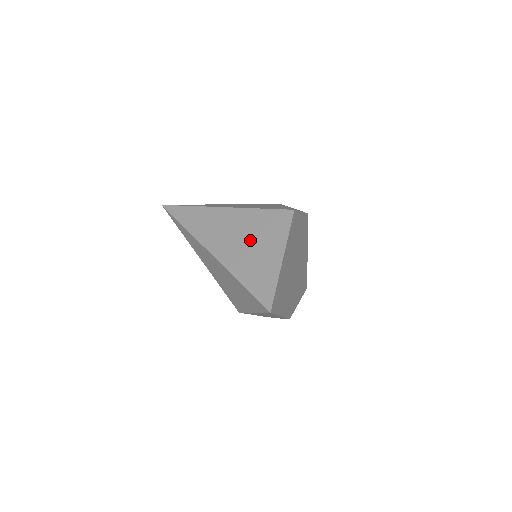
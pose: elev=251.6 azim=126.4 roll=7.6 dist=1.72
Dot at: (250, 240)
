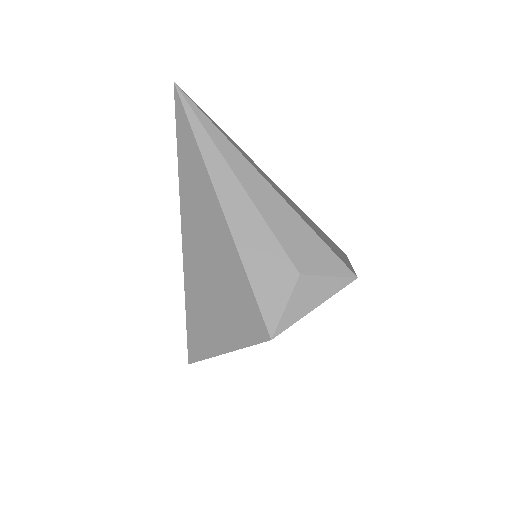
Dot at: (216, 293)
